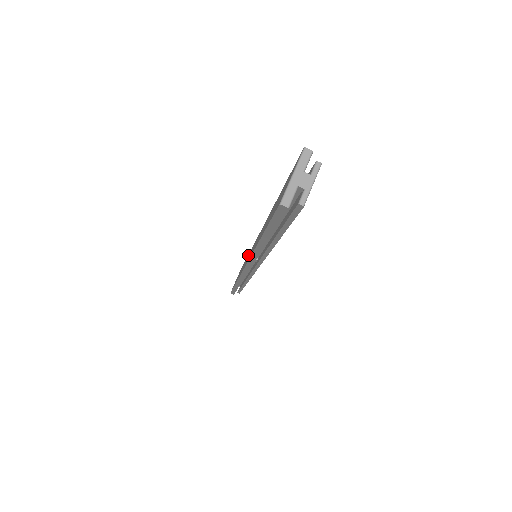
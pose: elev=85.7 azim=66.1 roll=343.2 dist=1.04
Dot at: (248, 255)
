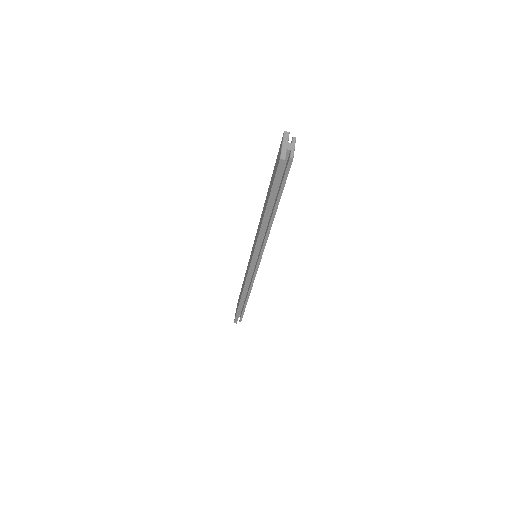
Dot at: occluded
